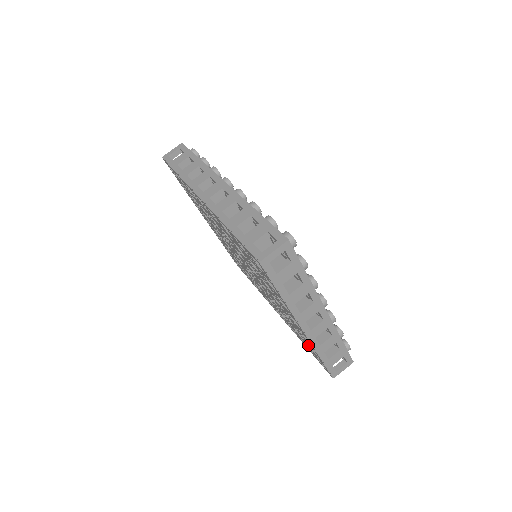
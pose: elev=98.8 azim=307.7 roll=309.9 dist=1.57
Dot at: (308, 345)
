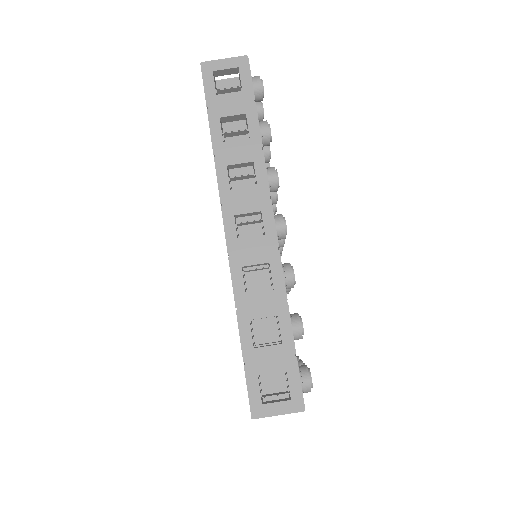
Dot at: occluded
